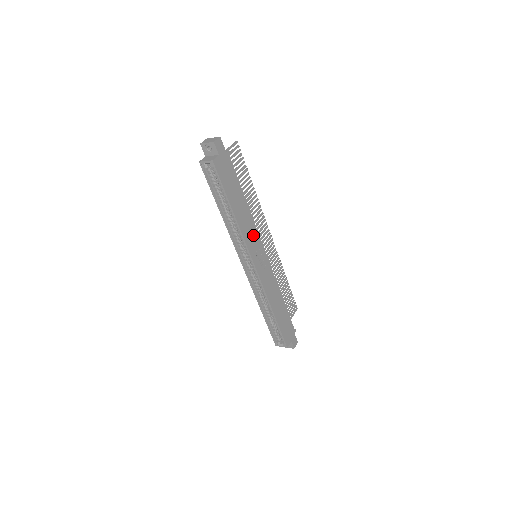
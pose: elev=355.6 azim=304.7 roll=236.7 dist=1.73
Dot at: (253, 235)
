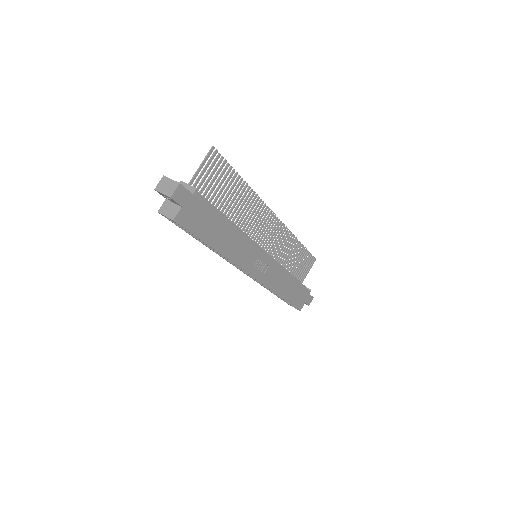
Dot at: (247, 251)
